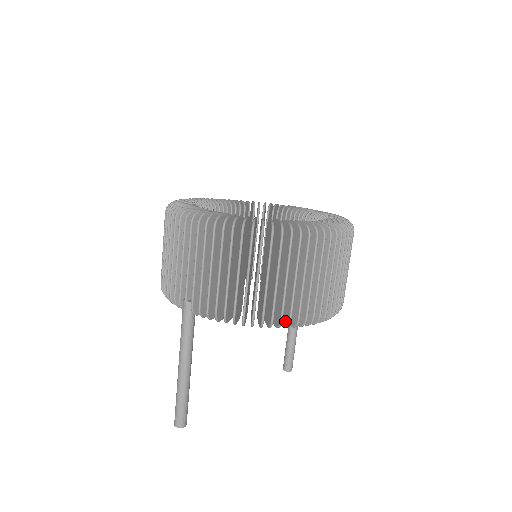
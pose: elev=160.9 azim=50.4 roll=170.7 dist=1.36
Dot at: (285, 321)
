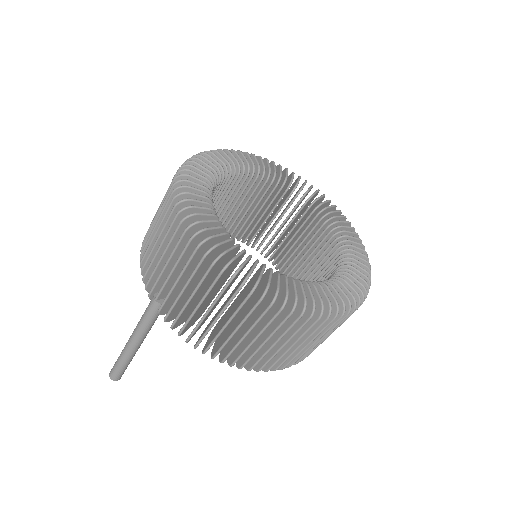
Dot at: (247, 363)
